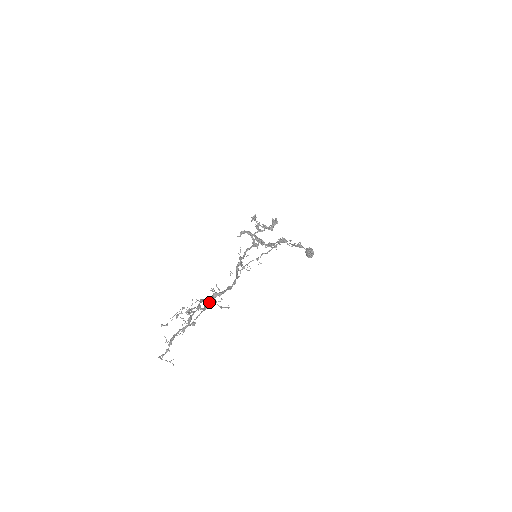
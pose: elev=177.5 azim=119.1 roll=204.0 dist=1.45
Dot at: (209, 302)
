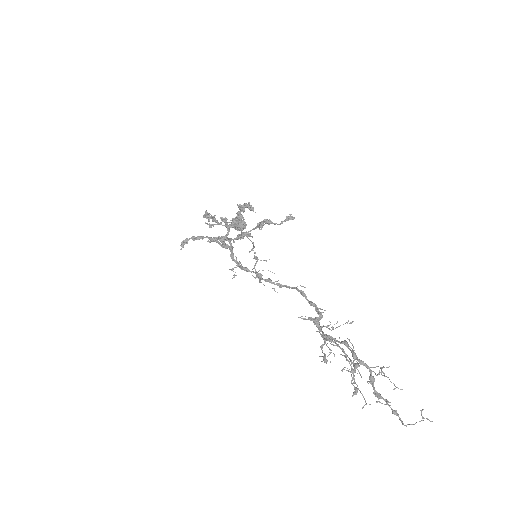
Dot at: (320, 333)
